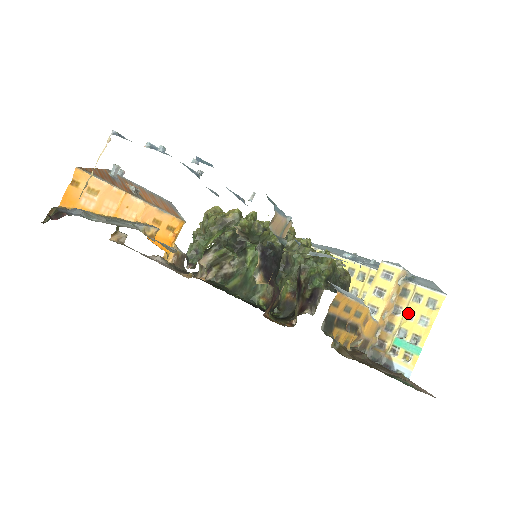
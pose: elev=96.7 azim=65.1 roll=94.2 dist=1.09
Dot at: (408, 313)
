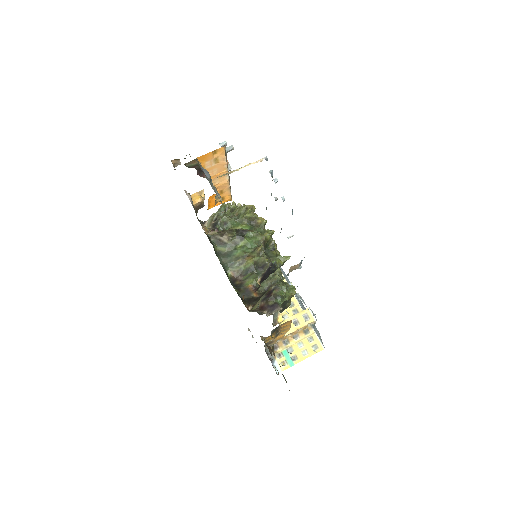
Dot at: (301, 343)
